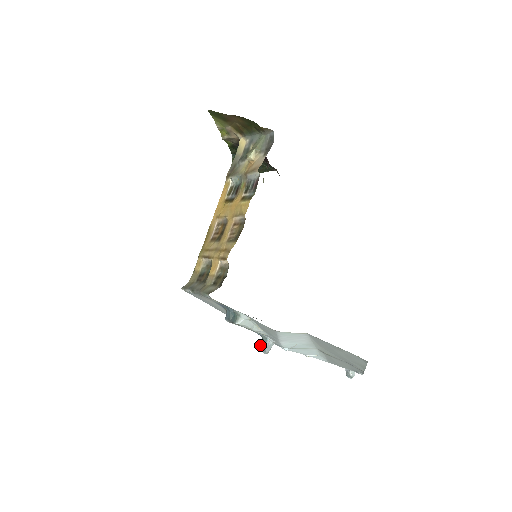
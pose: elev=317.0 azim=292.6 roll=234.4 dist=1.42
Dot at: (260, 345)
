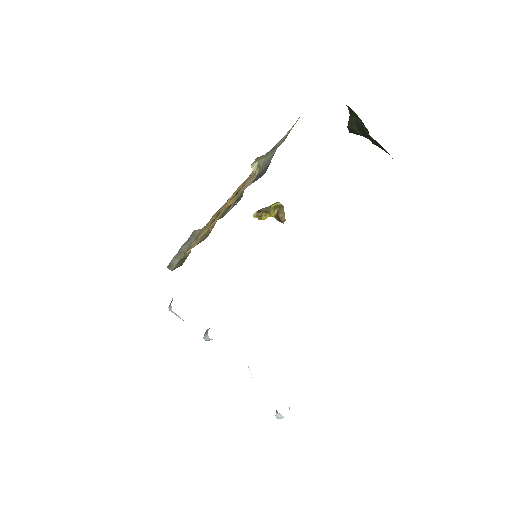
Dot at: occluded
